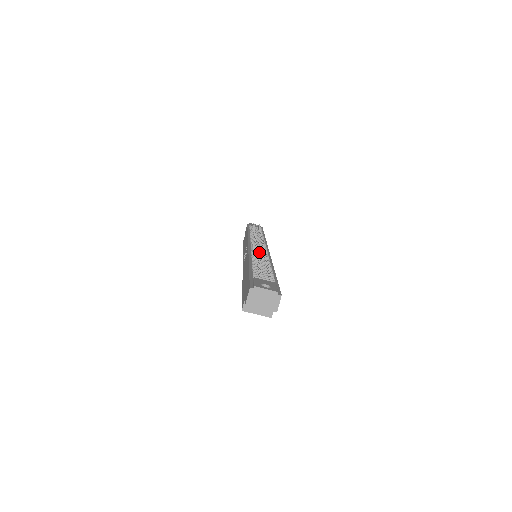
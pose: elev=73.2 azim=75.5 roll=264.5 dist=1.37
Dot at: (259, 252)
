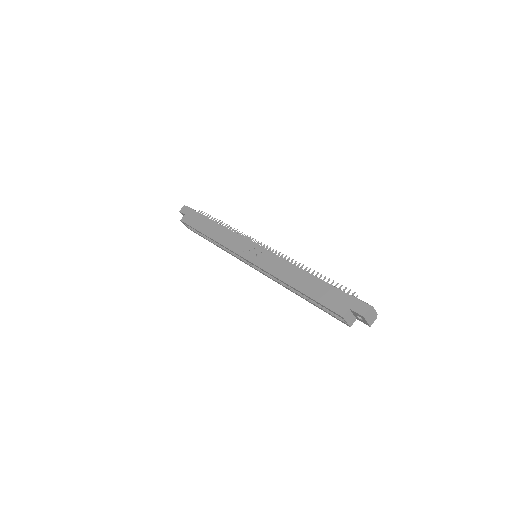
Dot at: occluded
